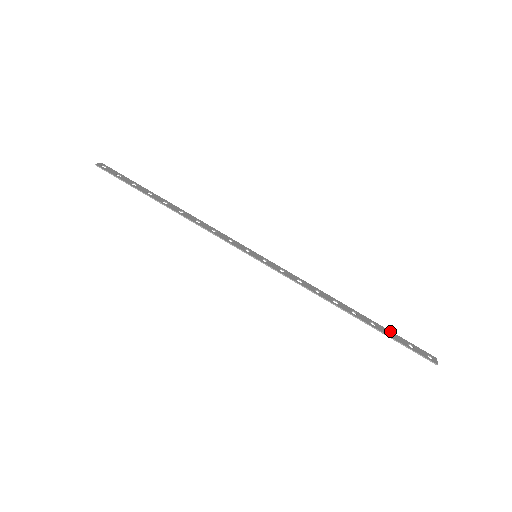
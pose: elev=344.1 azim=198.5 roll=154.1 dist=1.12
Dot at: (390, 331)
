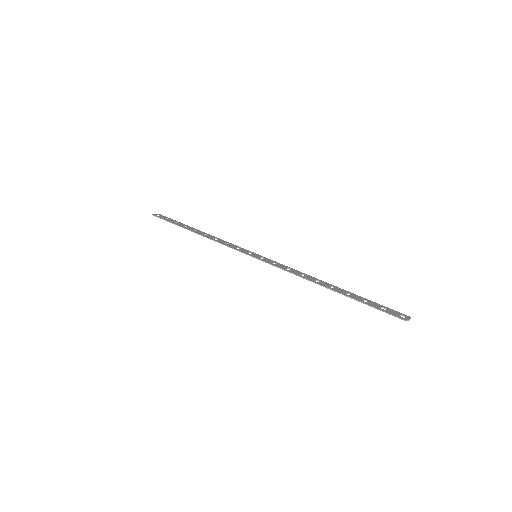
Dot at: (366, 299)
